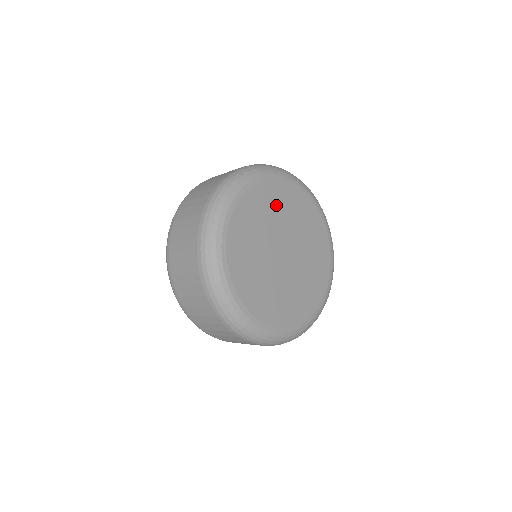
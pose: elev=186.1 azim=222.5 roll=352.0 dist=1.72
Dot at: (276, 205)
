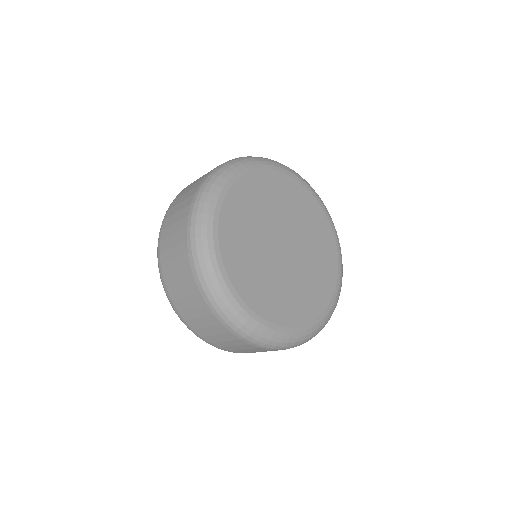
Dot at: (260, 200)
